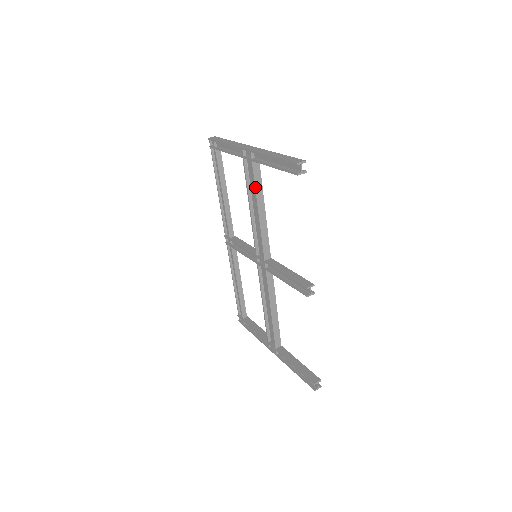
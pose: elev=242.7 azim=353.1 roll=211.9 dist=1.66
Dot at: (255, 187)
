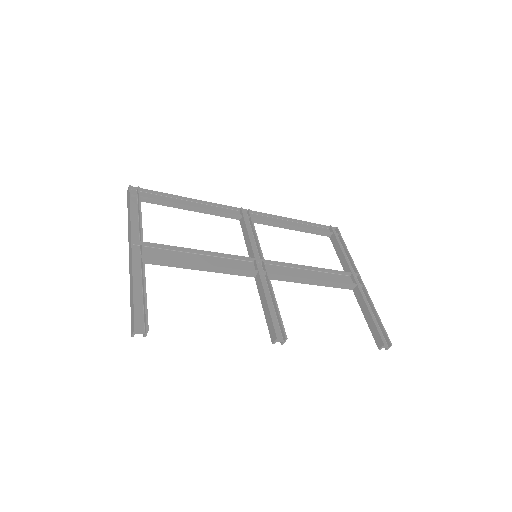
Dot at: occluded
